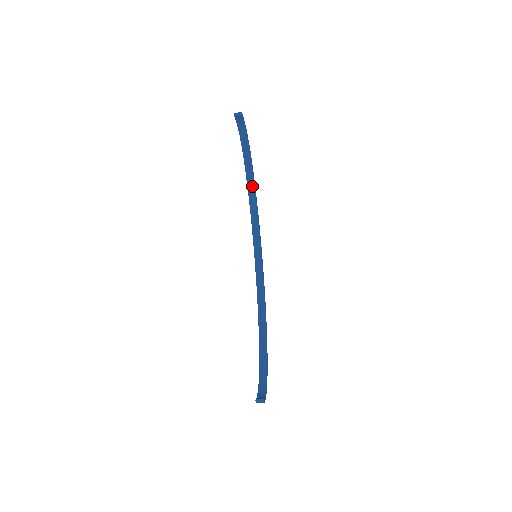
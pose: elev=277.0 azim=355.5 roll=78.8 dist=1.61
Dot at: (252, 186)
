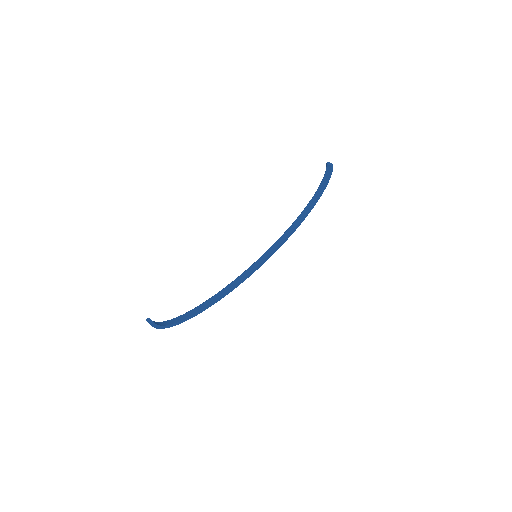
Dot at: (300, 220)
